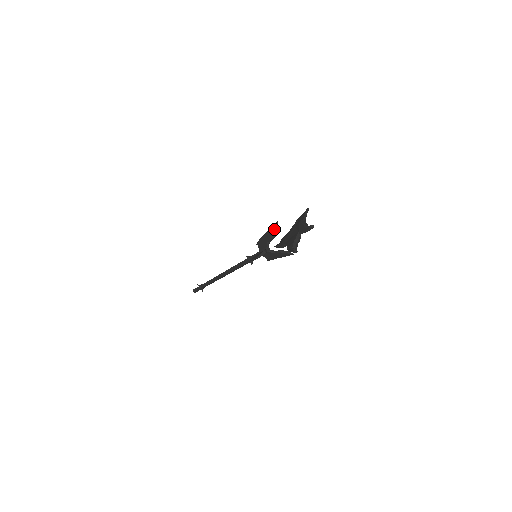
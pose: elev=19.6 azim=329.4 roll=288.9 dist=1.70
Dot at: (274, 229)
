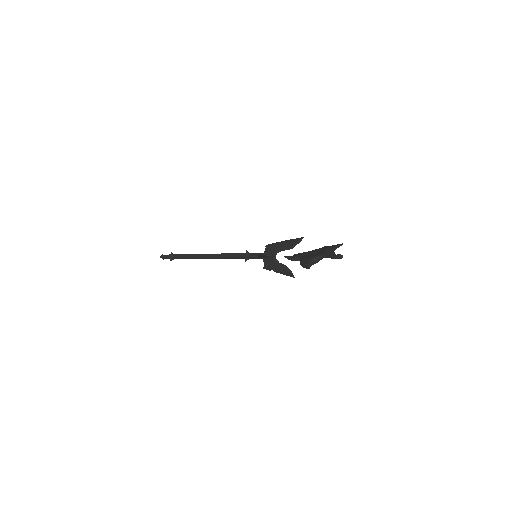
Dot at: (295, 241)
